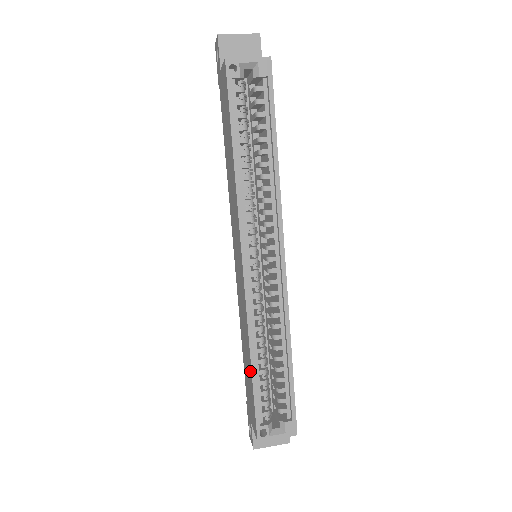
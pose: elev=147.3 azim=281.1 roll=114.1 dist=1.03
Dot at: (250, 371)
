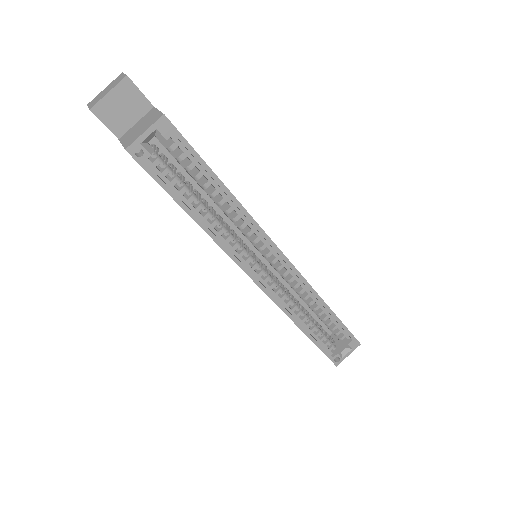
Dot at: occluded
